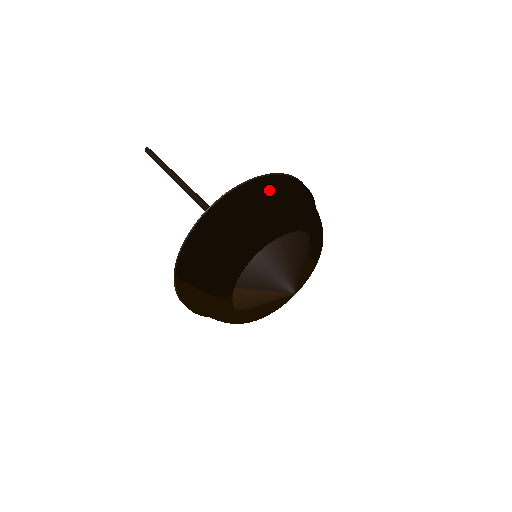
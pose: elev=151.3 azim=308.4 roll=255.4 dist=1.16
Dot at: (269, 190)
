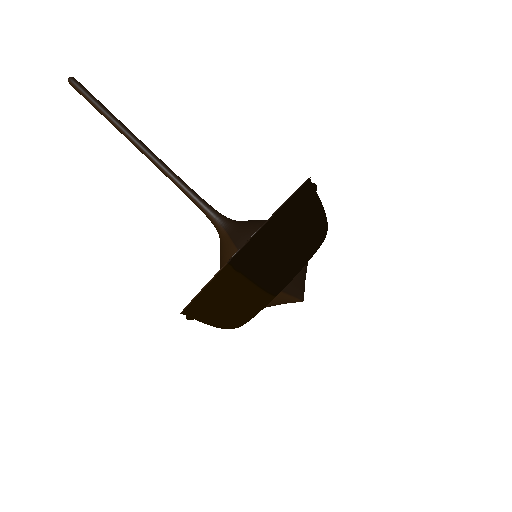
Dot at: (317, 194)
